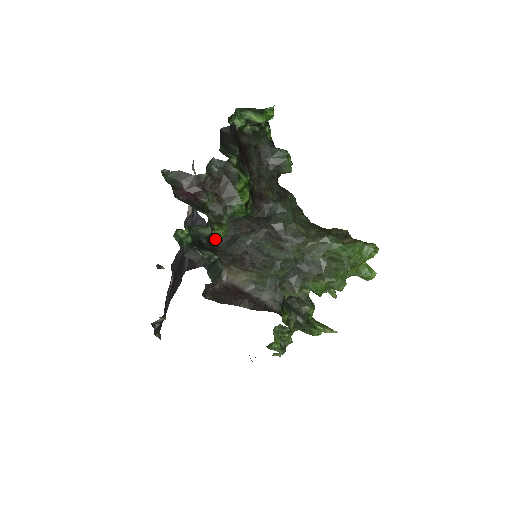
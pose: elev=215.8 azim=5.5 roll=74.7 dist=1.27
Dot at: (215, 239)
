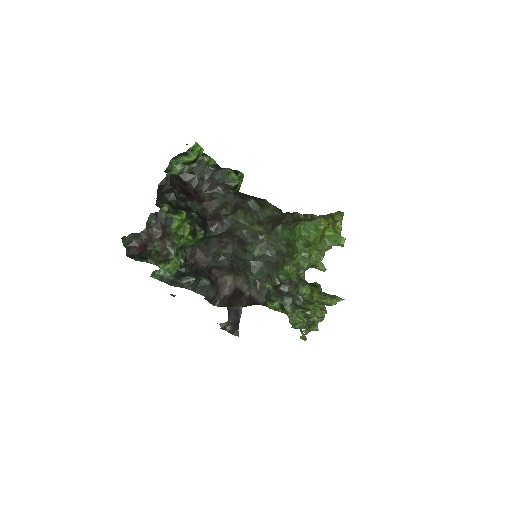
Dot at: (201, 261)
